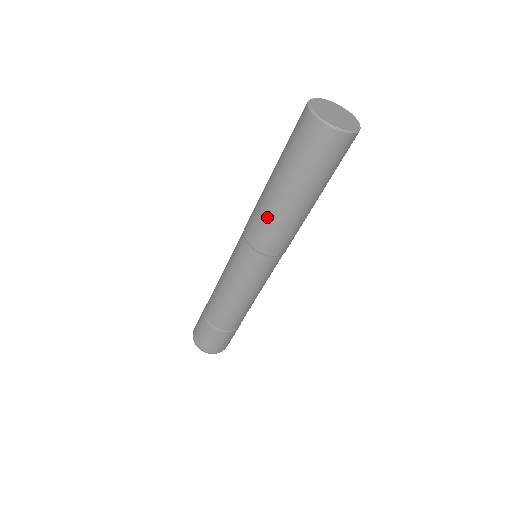
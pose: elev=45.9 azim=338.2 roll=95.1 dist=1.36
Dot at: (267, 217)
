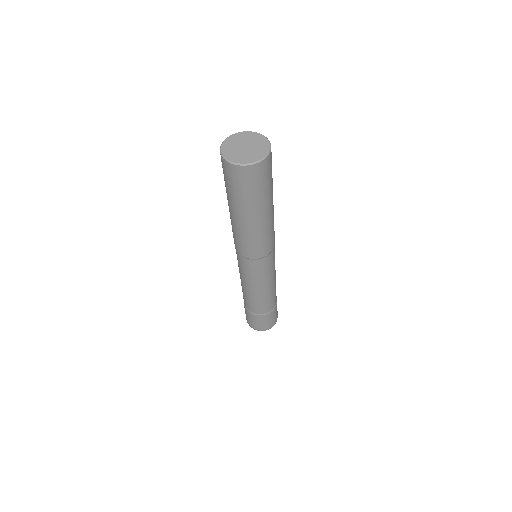
Dot at: occluded
